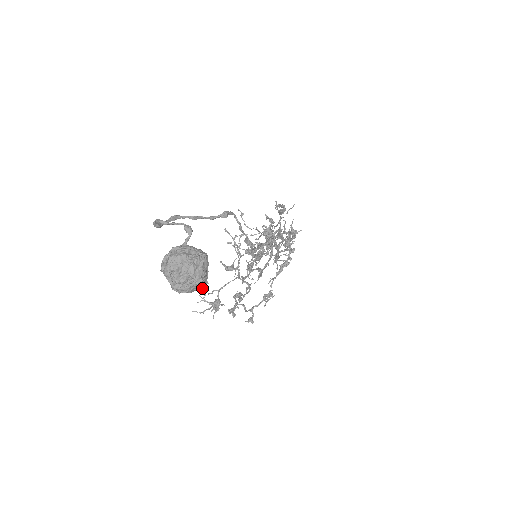
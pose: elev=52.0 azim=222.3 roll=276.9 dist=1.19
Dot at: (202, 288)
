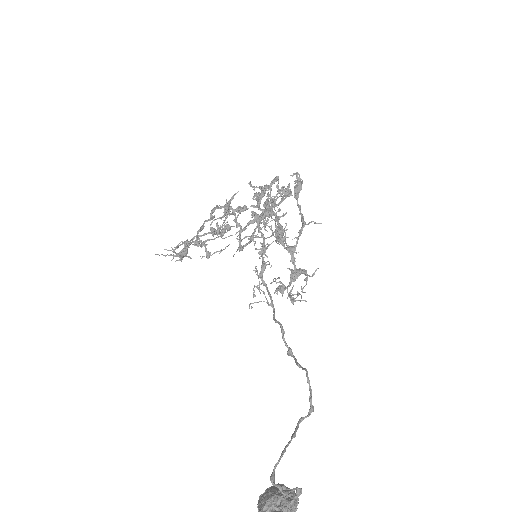
Dot at: (179, 245)
